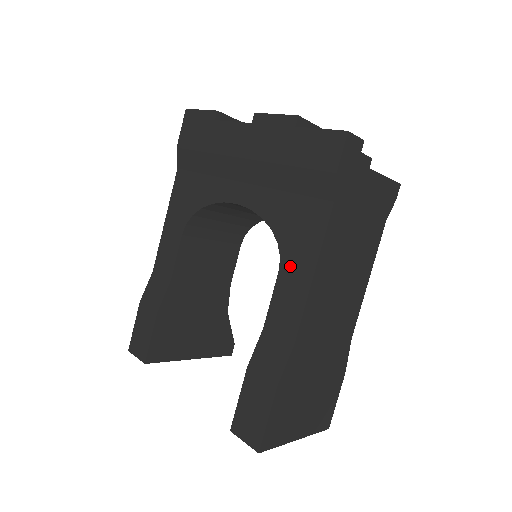
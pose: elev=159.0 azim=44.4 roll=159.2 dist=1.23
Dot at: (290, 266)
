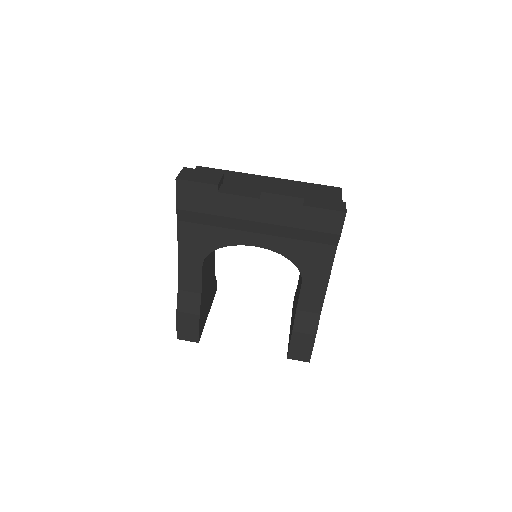
Dot at: (310, 279)
